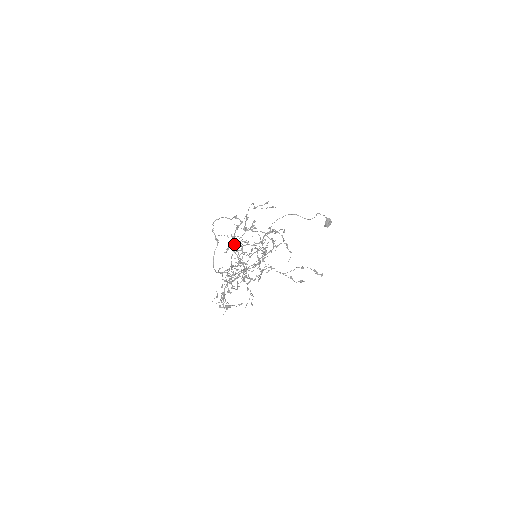
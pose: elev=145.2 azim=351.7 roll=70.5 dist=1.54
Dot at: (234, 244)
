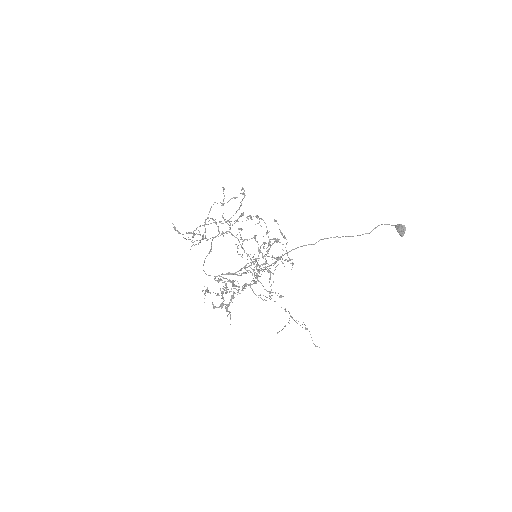
Dot at: occluded
